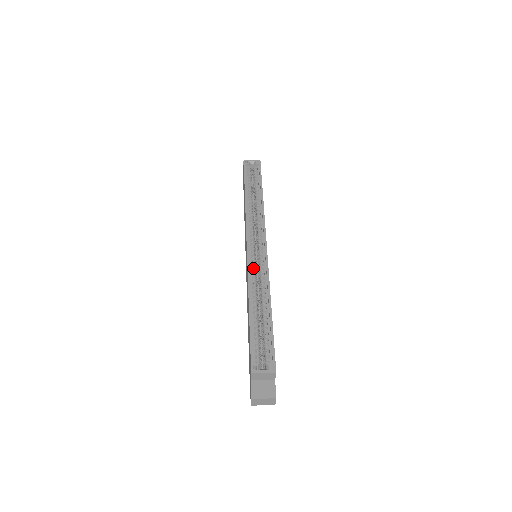
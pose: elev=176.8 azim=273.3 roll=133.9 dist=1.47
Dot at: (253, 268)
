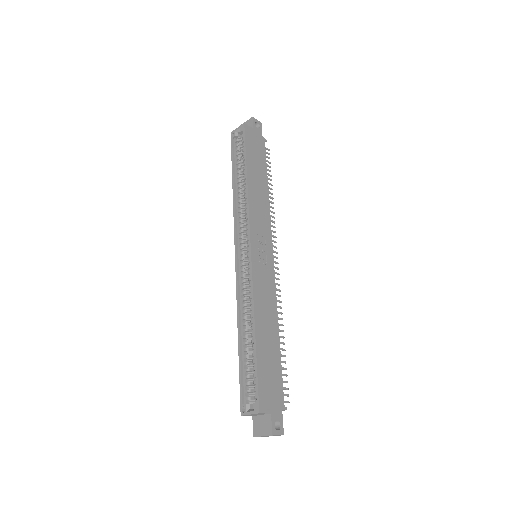
Dot at: (242, 282)
